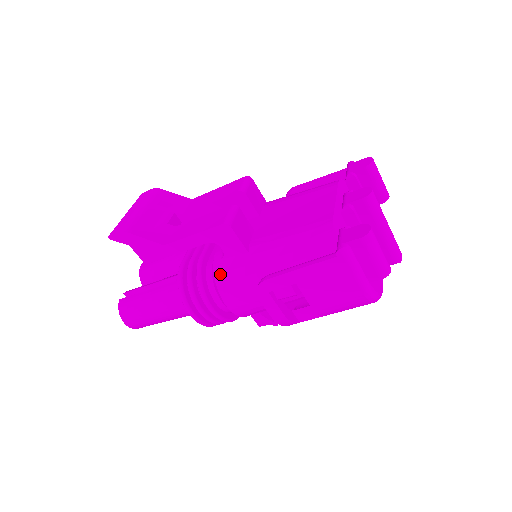
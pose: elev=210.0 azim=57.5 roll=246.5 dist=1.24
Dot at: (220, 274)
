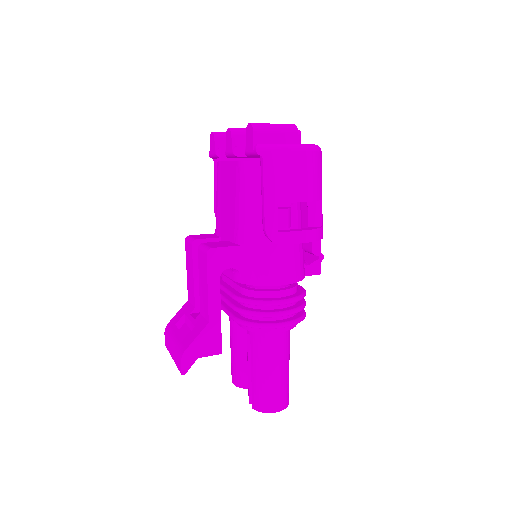
Dot at: (252, 279)
